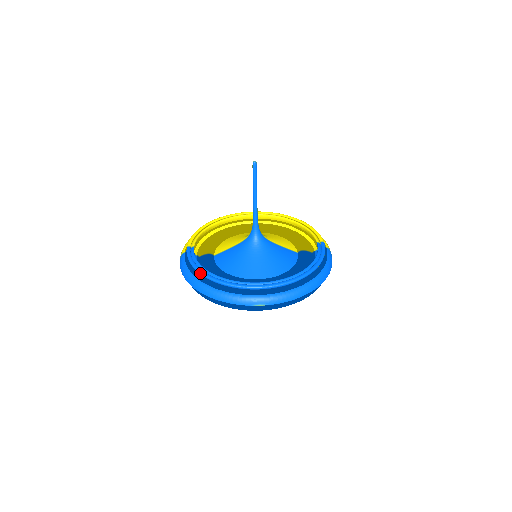
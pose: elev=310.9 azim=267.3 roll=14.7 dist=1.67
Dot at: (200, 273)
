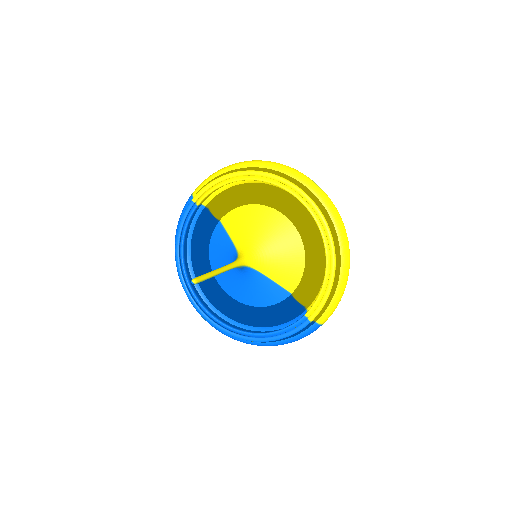
Dot at: (175, 251)
